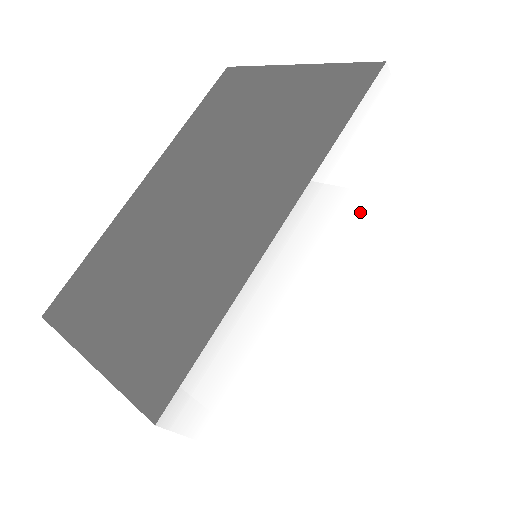
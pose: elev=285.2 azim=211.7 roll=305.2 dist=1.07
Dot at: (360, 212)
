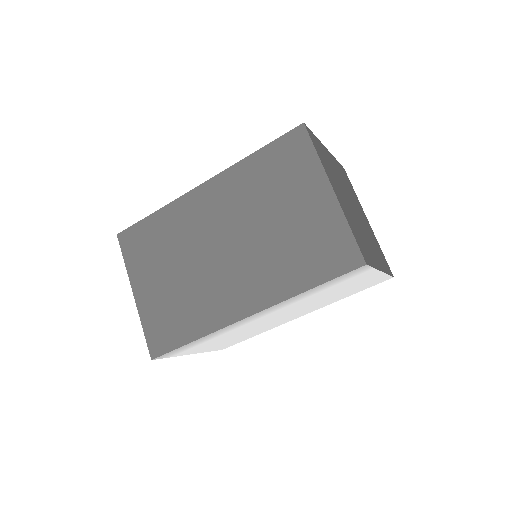
Dot at: (313, 299)
